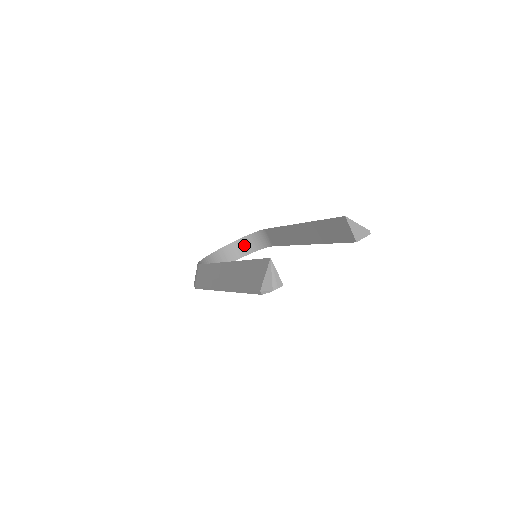
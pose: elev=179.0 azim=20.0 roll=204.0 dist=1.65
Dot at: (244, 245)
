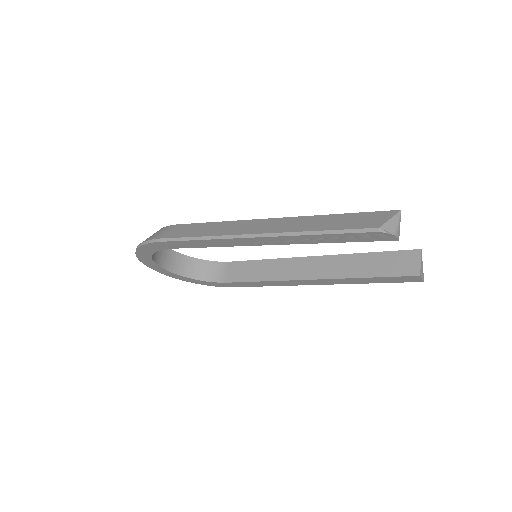
Dot at: (187, 265)
